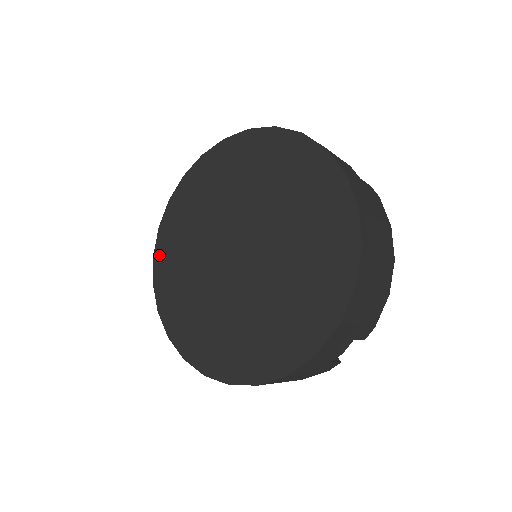
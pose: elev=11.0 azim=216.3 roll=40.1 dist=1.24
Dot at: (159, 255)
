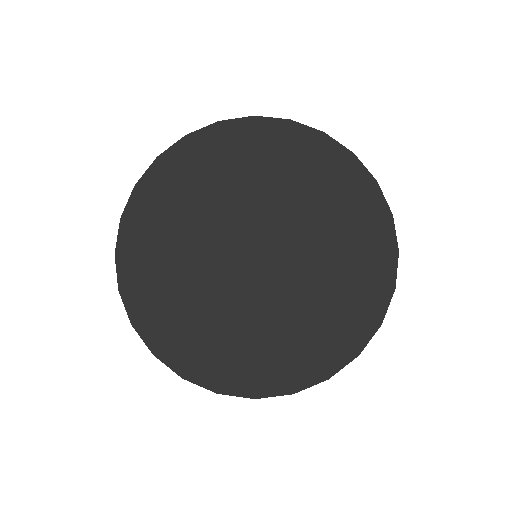
Dot at: (141, 319)
